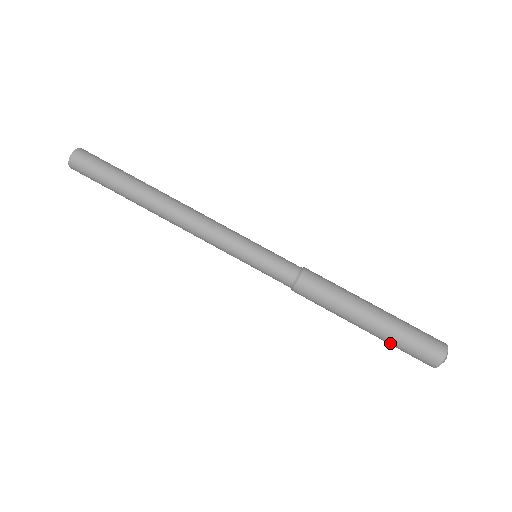
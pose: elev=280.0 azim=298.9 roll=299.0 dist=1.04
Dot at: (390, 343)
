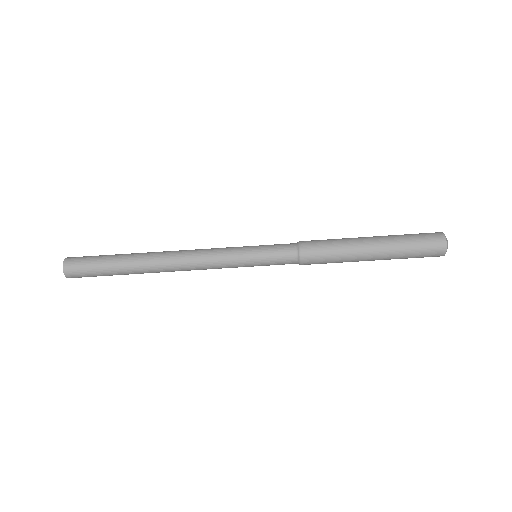
Dot at: occluded
